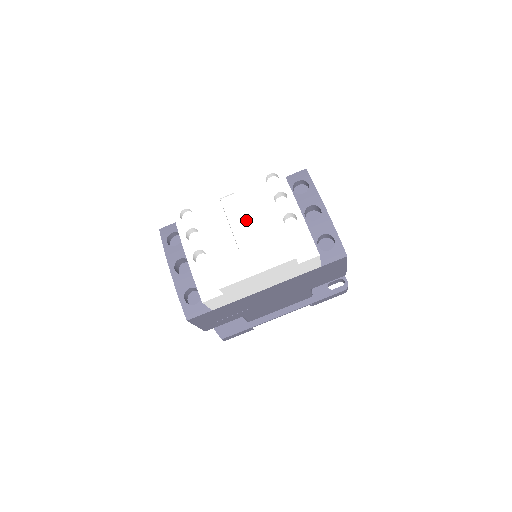
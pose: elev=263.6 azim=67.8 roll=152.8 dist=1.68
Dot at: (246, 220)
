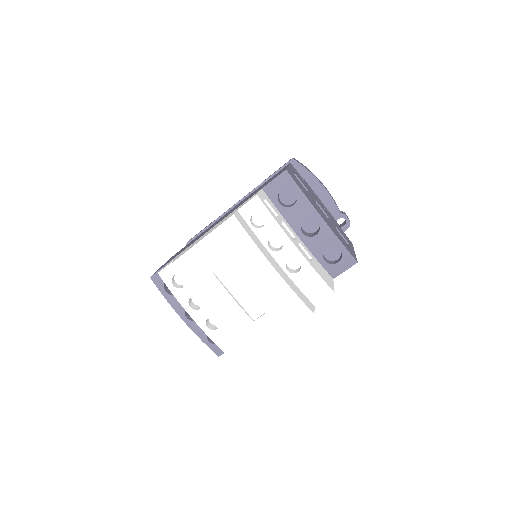
Dot at: (250, 291)
